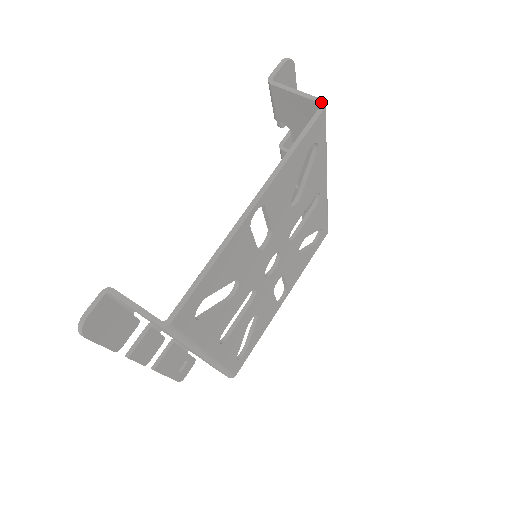
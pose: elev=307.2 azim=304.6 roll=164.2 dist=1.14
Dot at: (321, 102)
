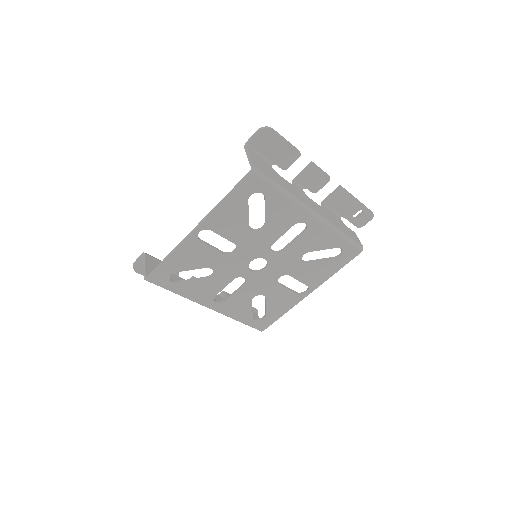
Dot at: (252, 168)
